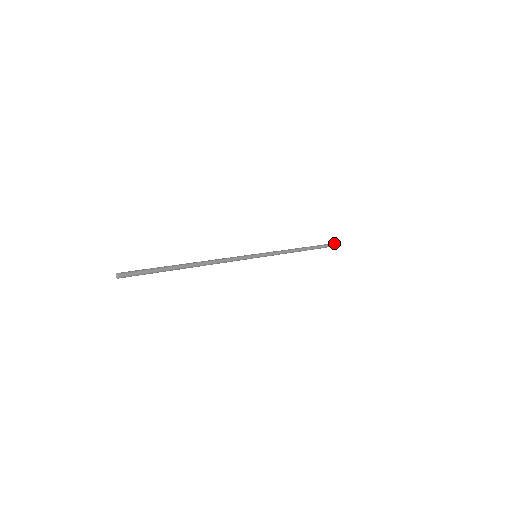
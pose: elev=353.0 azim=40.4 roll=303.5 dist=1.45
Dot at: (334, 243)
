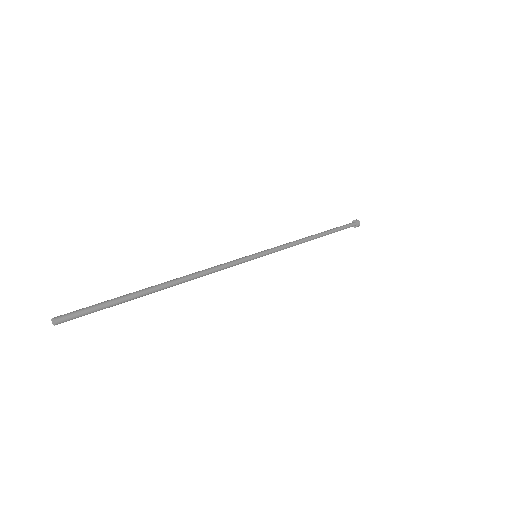
Dot at: (356, 220)
